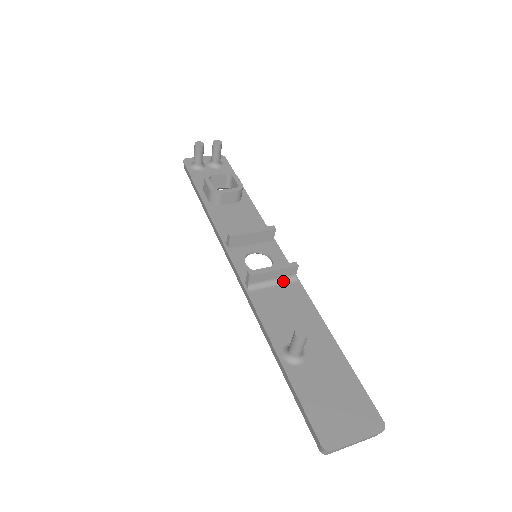
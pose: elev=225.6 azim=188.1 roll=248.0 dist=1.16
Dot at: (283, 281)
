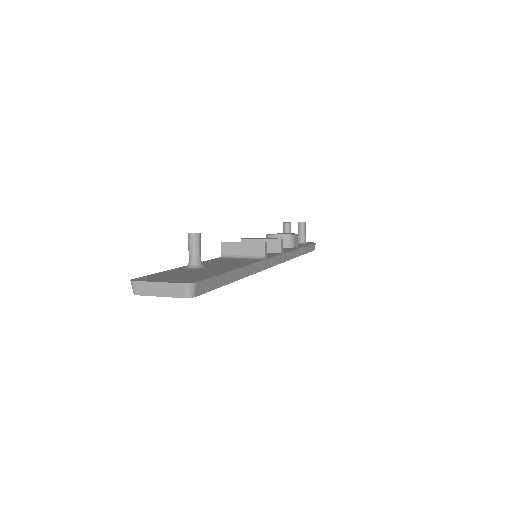
Dot at: (252, 257)
